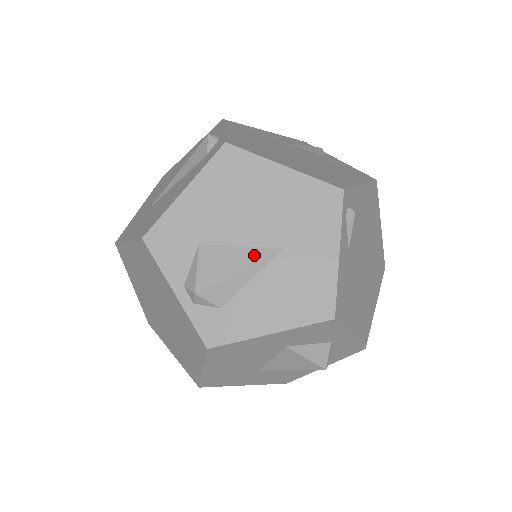
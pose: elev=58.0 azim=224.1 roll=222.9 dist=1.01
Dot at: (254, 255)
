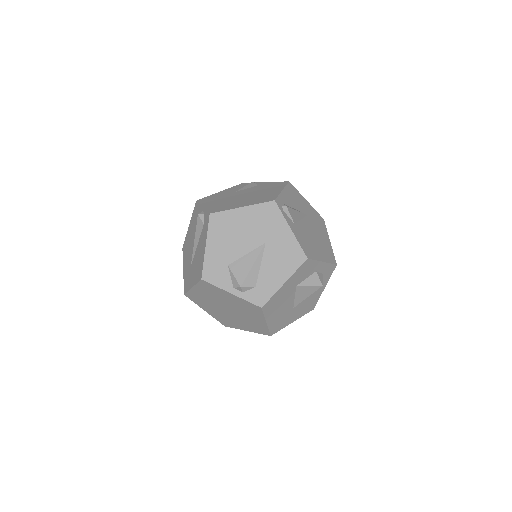
Dot at: (255, 254)
